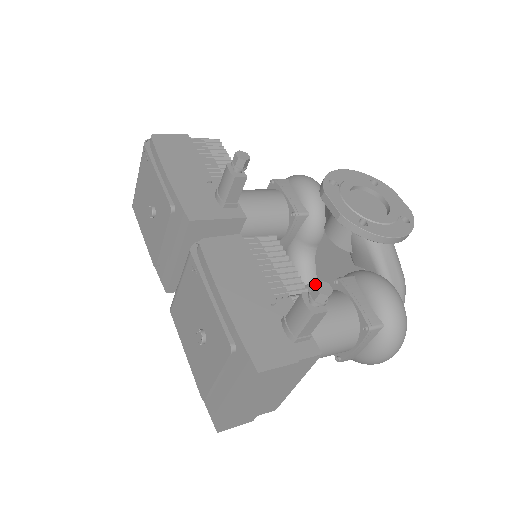
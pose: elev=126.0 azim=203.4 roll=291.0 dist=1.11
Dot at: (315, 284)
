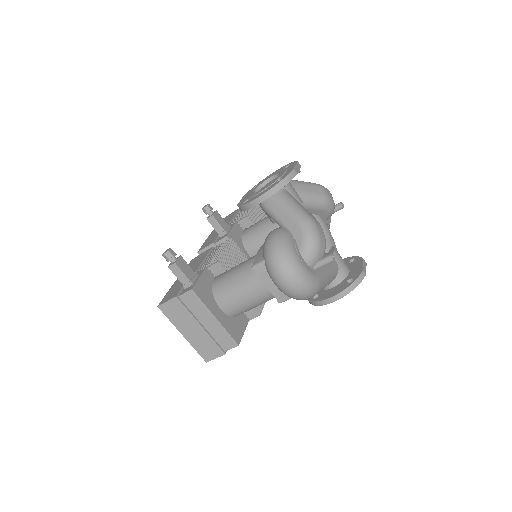
Dot at: occluded
